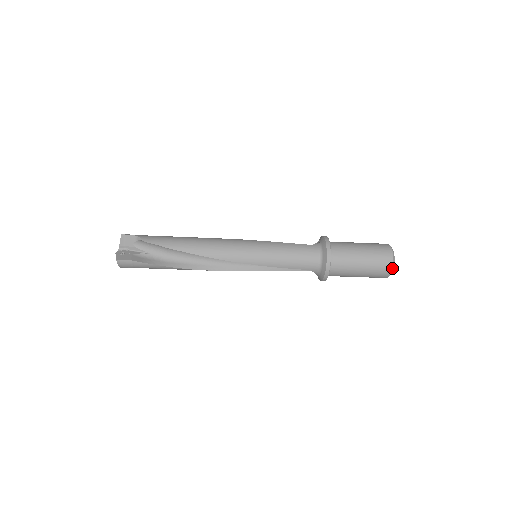
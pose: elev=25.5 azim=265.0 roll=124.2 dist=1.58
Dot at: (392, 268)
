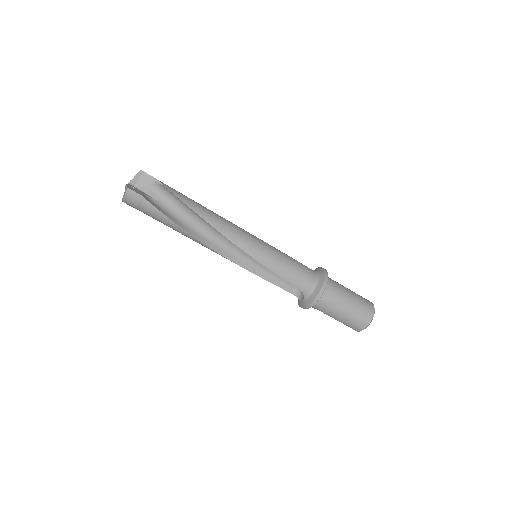
Dot at: (370, 322)
